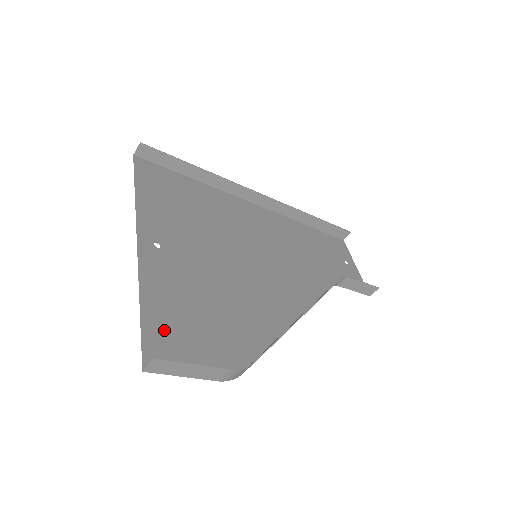
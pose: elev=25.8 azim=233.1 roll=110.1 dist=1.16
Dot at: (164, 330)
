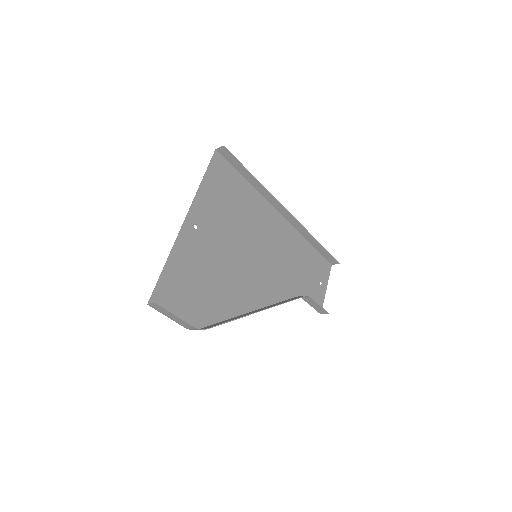
Dot at: (171, 285)
